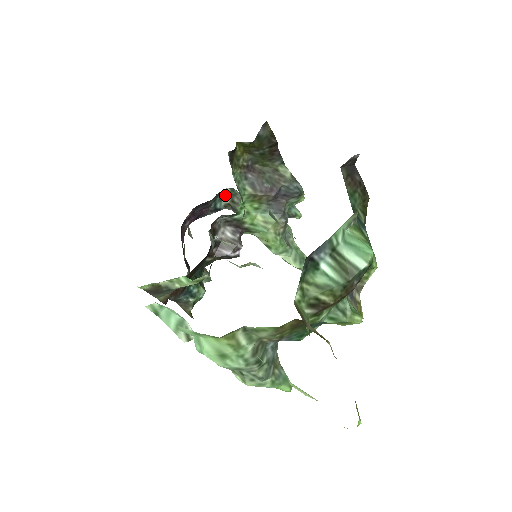
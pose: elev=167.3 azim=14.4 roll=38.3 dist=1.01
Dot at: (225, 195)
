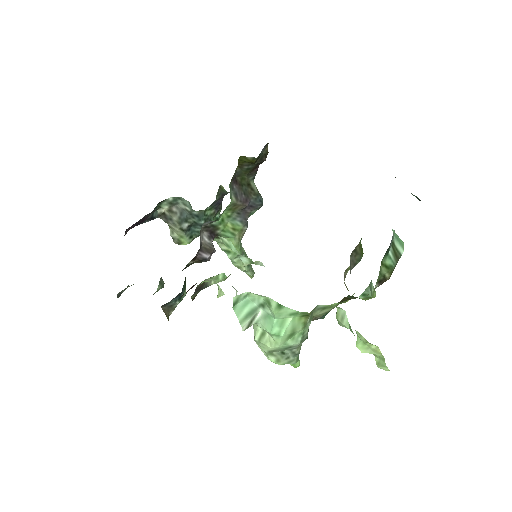
Dot at: (164, 204)
